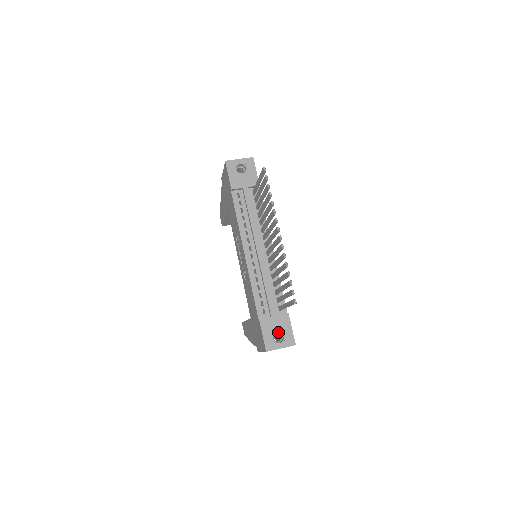
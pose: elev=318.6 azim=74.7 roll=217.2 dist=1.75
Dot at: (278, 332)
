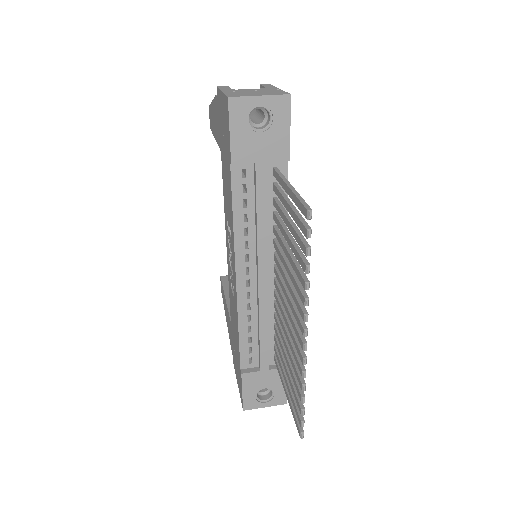
Dot at: (266, 385)
